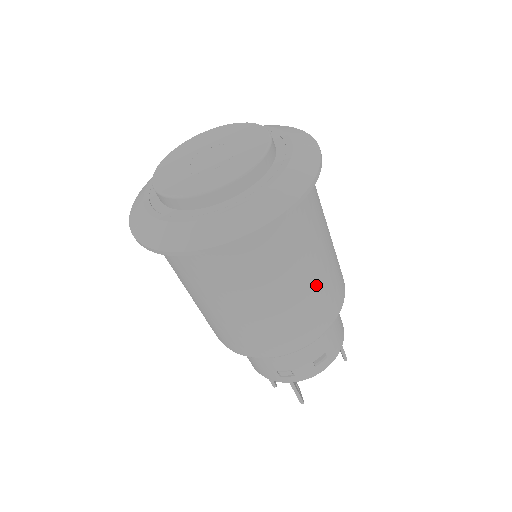
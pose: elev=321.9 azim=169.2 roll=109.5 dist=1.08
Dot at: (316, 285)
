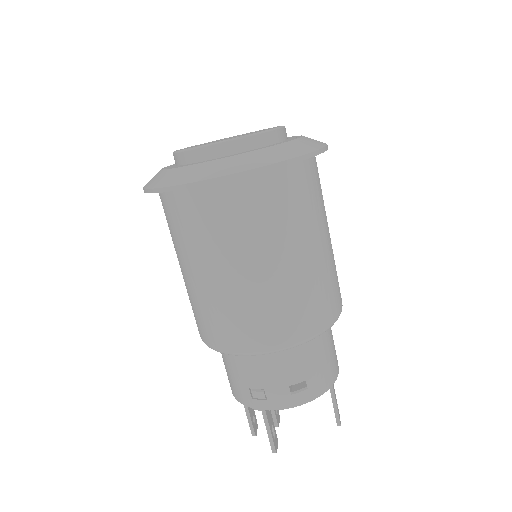
Dot at: (299, 276)
